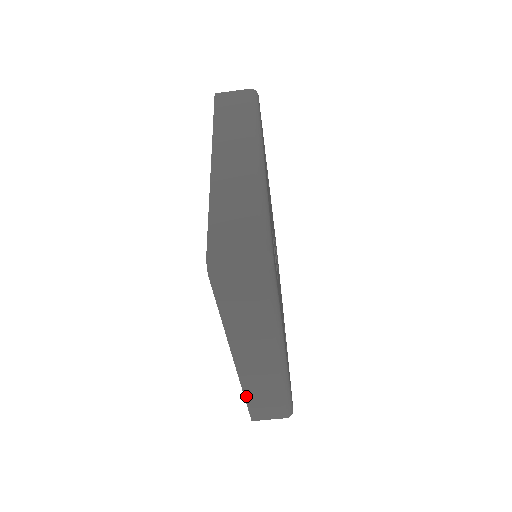
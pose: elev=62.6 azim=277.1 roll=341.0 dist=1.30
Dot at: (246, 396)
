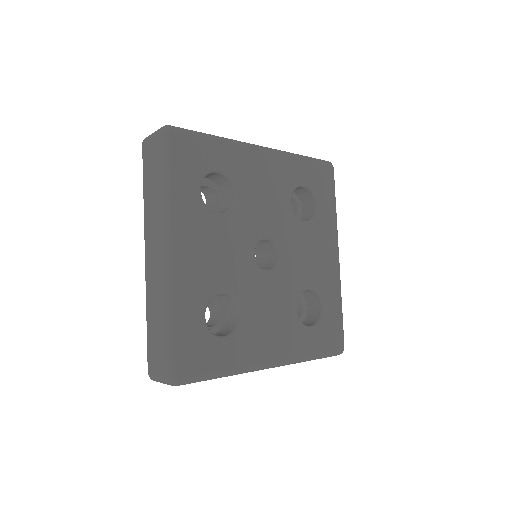
Dot at: occluded
